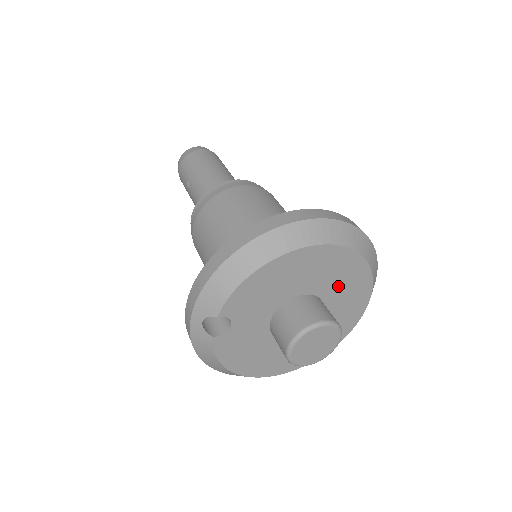
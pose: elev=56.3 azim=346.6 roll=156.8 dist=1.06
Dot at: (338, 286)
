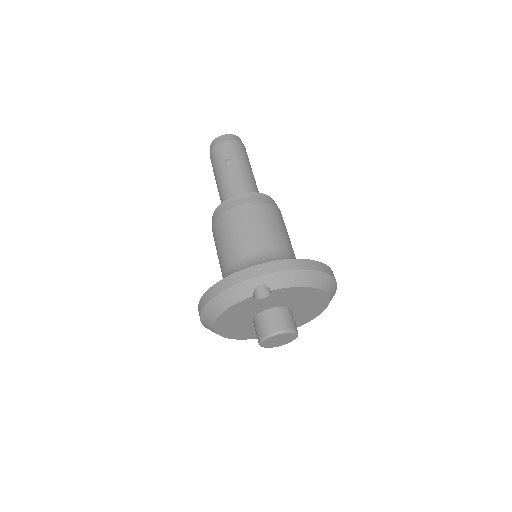
Dot at: (299, 316)
